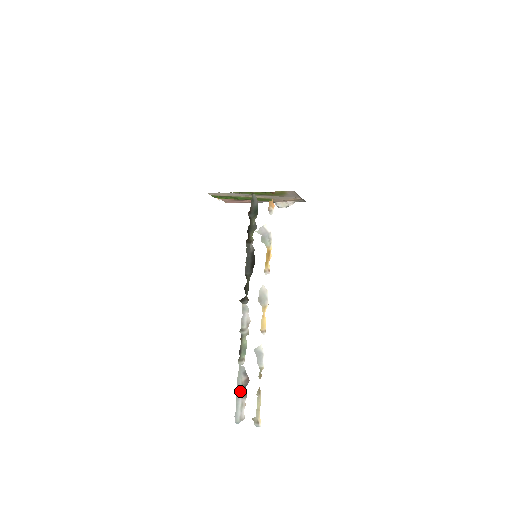
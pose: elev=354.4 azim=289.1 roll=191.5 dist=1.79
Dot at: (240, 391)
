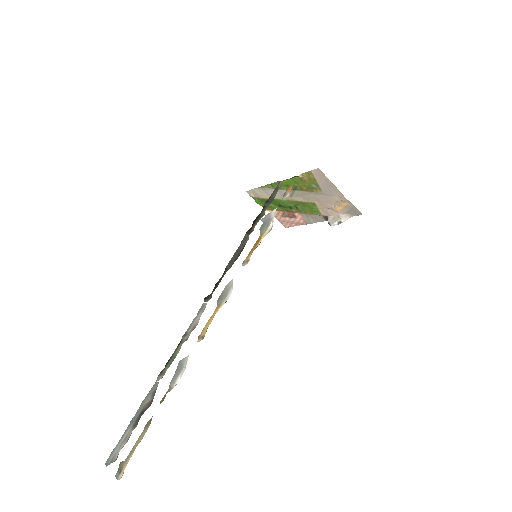
Dot at: (136, 417)
